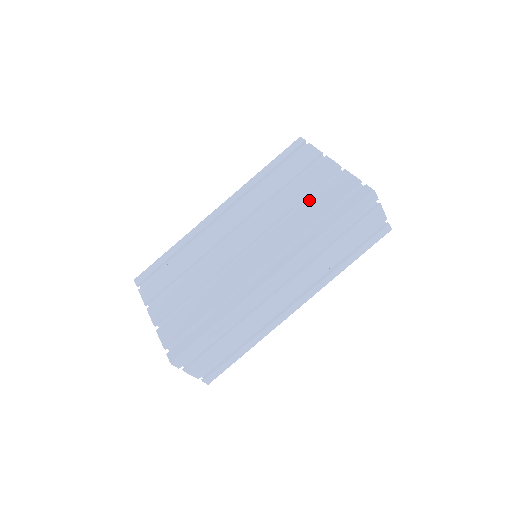
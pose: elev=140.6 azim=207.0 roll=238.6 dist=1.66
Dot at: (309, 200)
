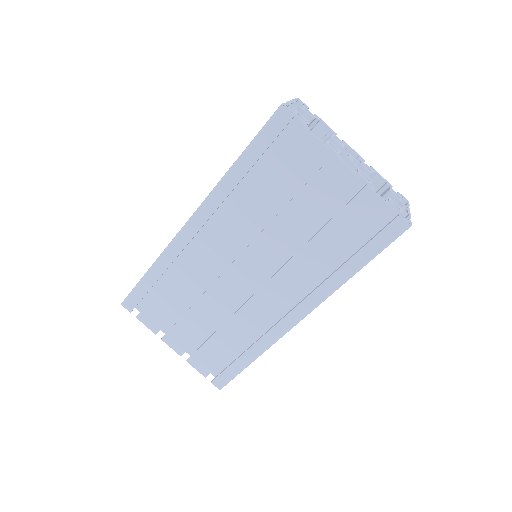
Dot at: (324, 228)
